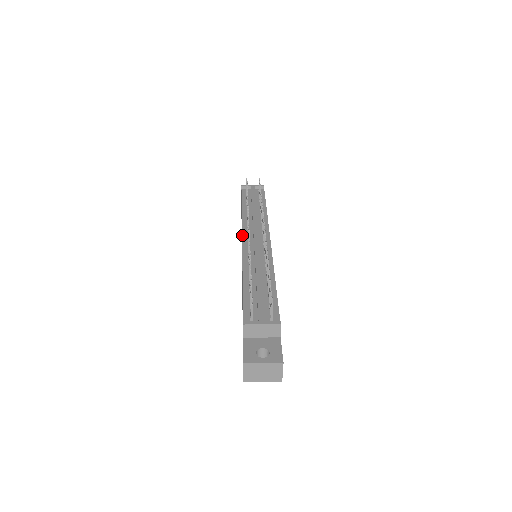
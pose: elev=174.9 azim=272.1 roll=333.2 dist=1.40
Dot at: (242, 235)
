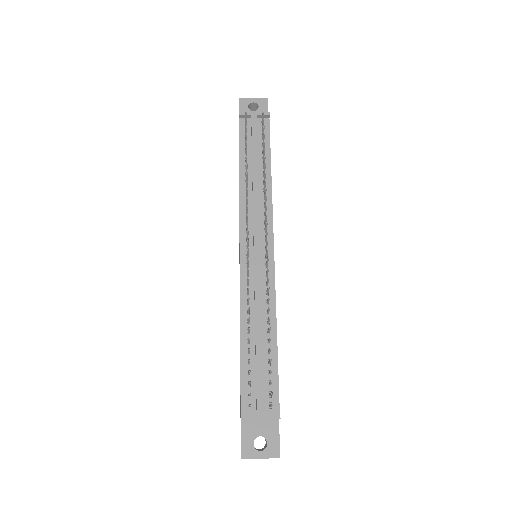
Dot at: (239, 237)
